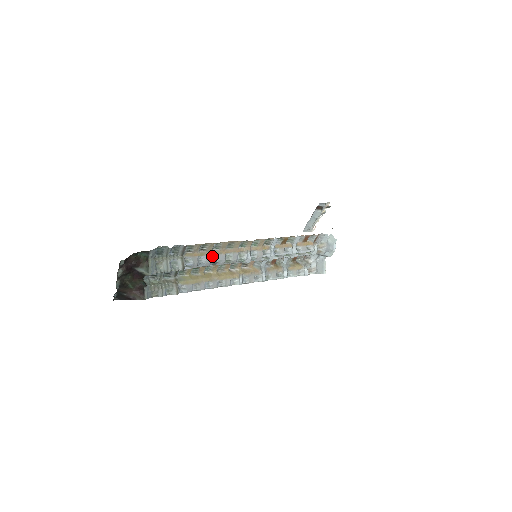
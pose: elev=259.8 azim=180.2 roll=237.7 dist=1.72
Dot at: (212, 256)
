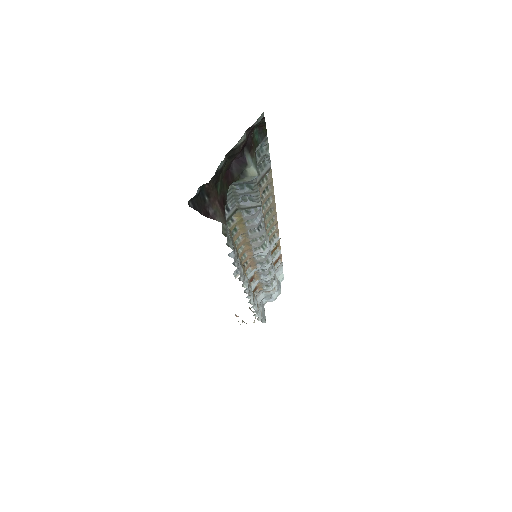
Dot at: occluded
